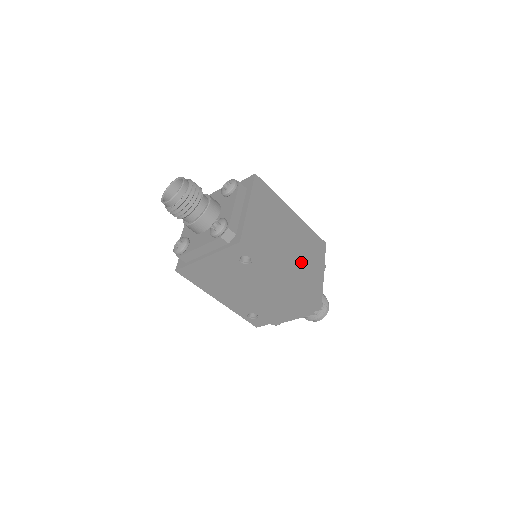
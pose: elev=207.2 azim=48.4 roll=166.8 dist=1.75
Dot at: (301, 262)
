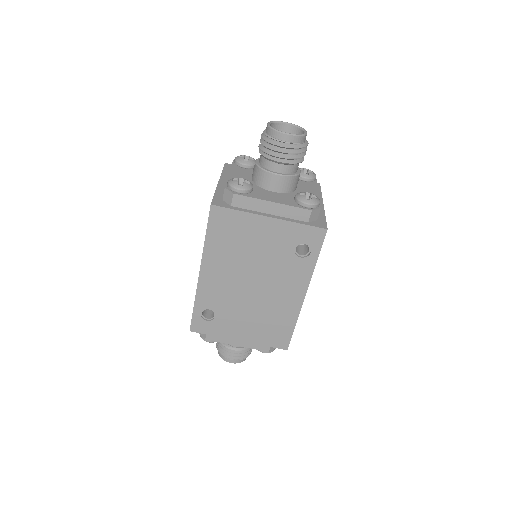
Dot at: occluded
